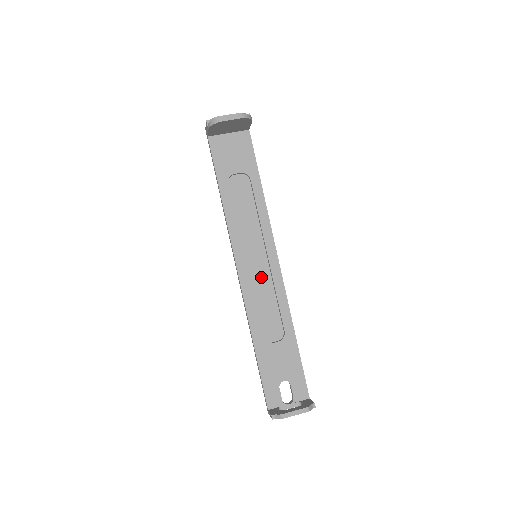
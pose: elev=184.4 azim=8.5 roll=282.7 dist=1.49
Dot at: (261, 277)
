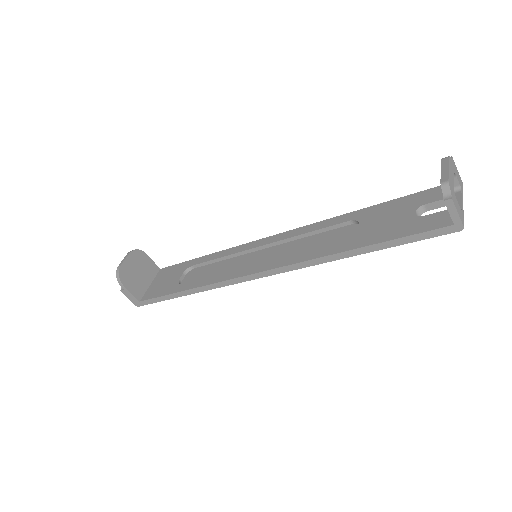
Dot at: (281, 252)
